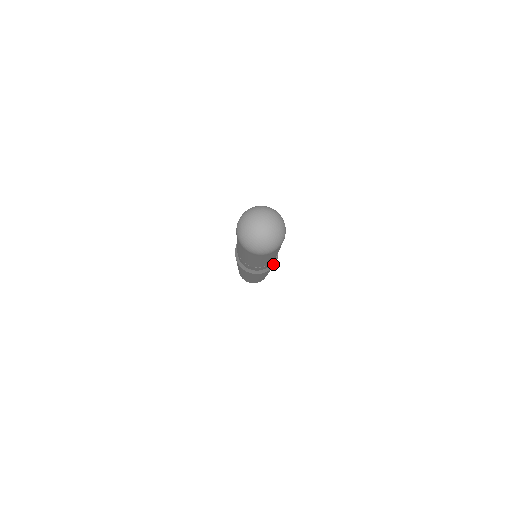
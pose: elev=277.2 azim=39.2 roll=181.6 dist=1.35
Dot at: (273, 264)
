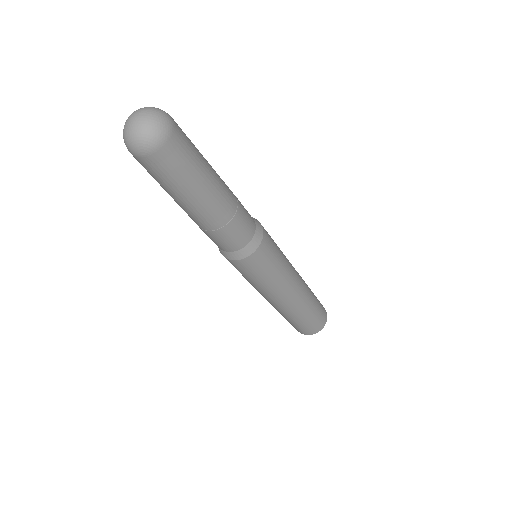
Dot at: (260, 233)
